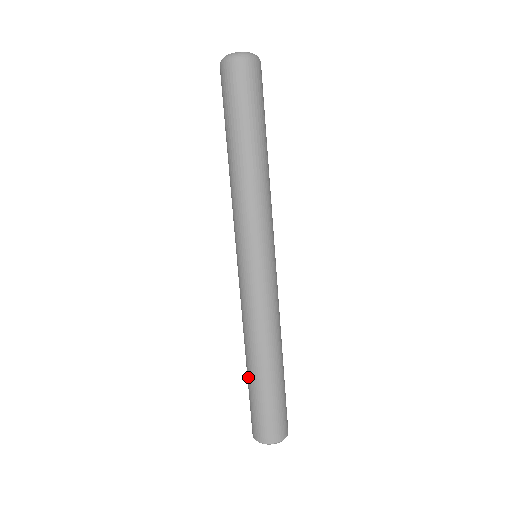
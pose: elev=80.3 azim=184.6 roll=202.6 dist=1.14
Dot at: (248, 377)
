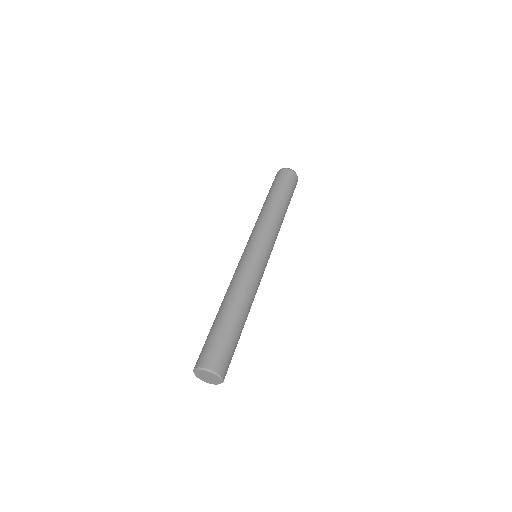
Dot at: occluded
